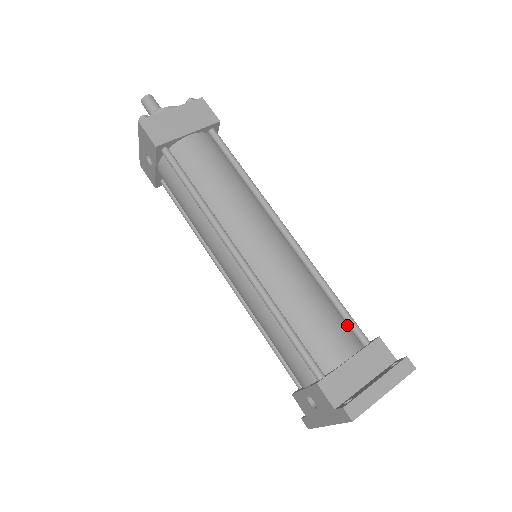
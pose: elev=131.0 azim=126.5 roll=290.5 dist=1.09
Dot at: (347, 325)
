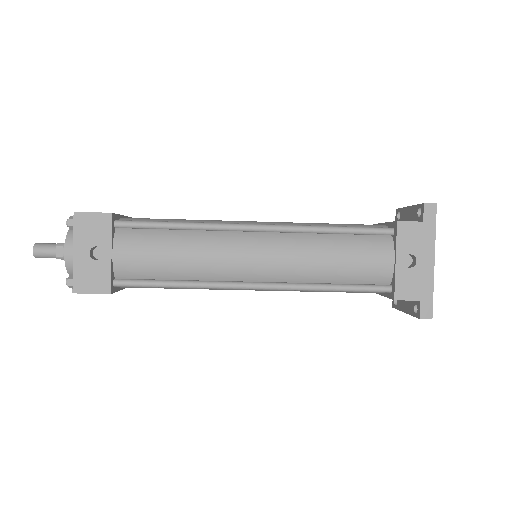
Dot at: occluded
